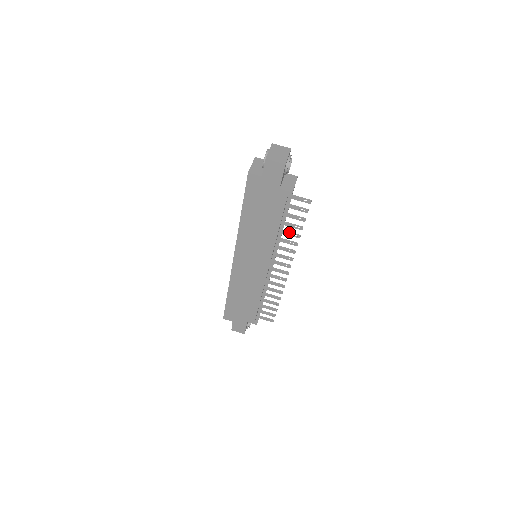
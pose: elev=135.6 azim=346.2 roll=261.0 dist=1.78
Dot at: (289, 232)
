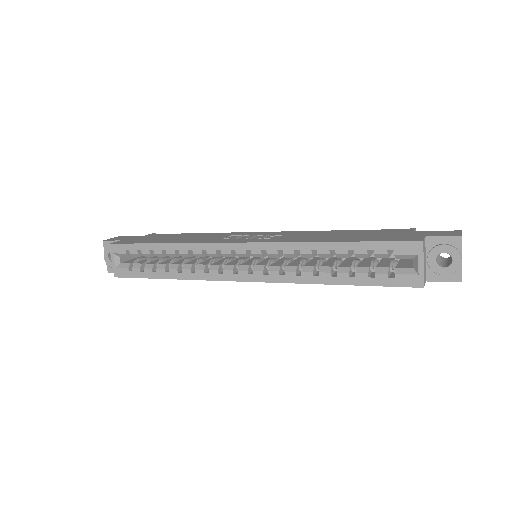
Dot at: occluded
